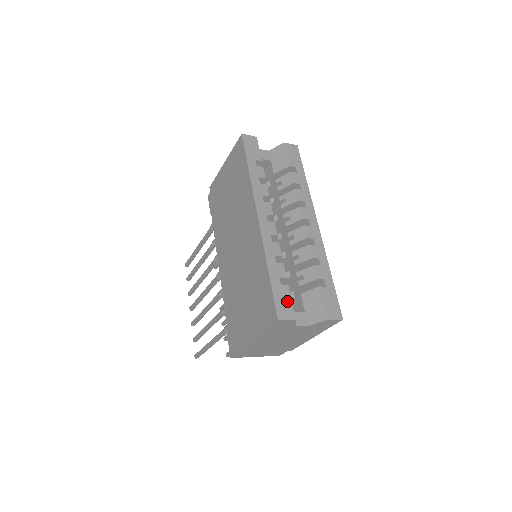
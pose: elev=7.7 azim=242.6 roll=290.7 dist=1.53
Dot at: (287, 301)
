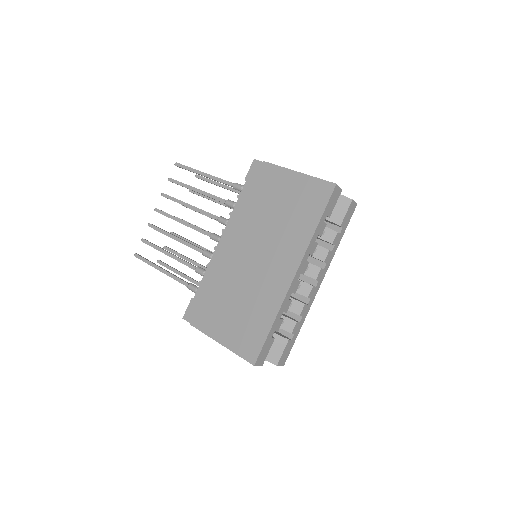
Dot at: (267, 351)
